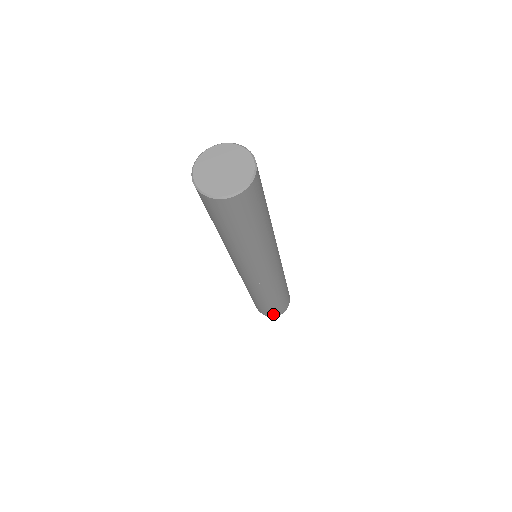
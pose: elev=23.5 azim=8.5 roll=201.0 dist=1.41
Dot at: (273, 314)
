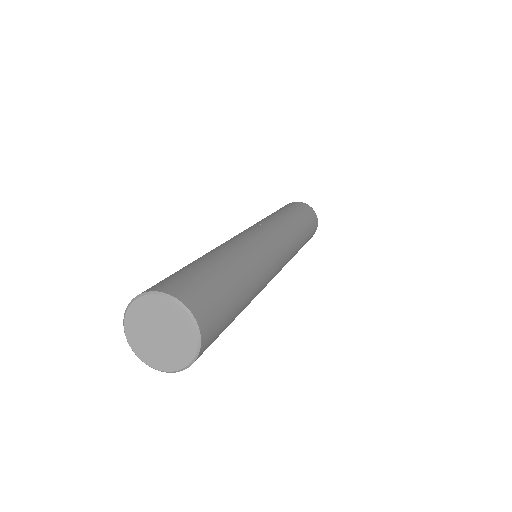
Dot at: occluded
